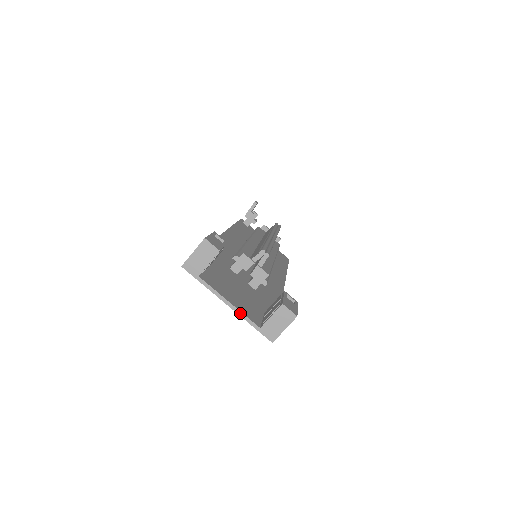
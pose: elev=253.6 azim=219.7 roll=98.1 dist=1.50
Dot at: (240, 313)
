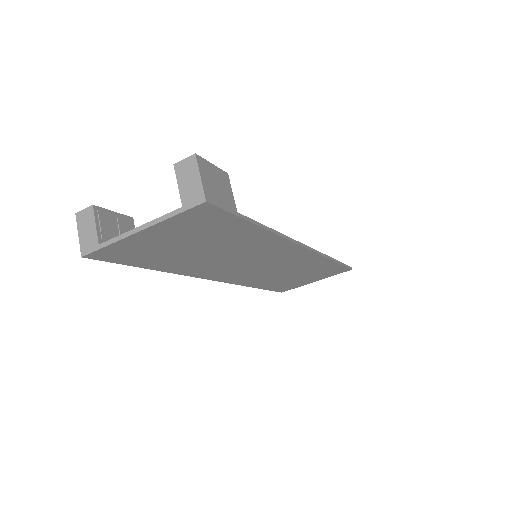
Dot at: (155, 221)
